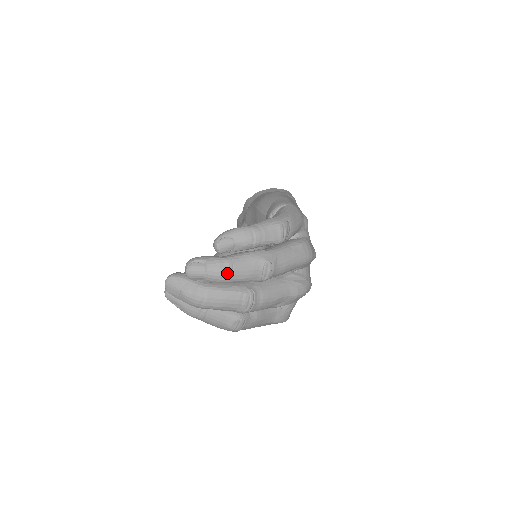
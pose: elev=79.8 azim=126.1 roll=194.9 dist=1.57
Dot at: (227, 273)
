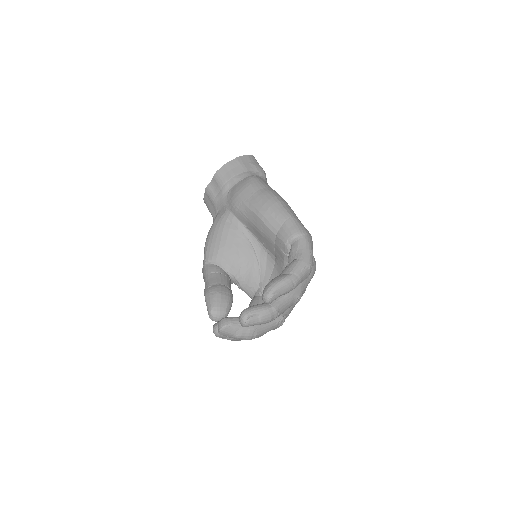
Dot at: (274, 318)
